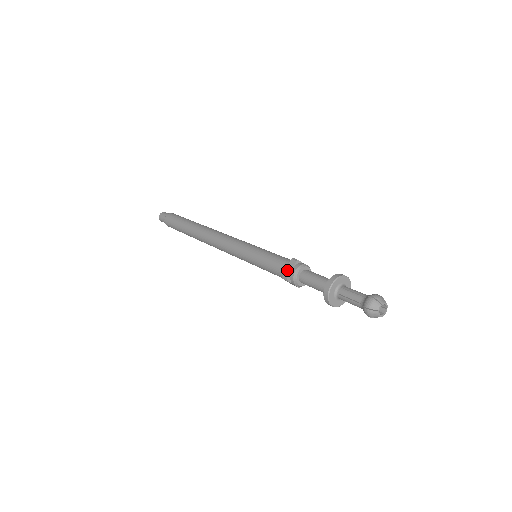
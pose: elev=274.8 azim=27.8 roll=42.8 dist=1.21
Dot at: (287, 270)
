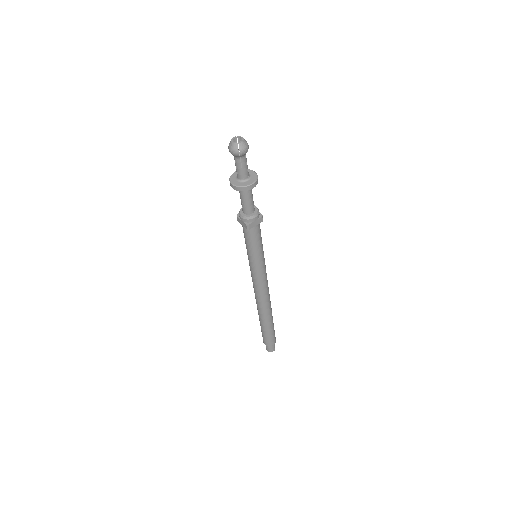
Dot at: occluded
